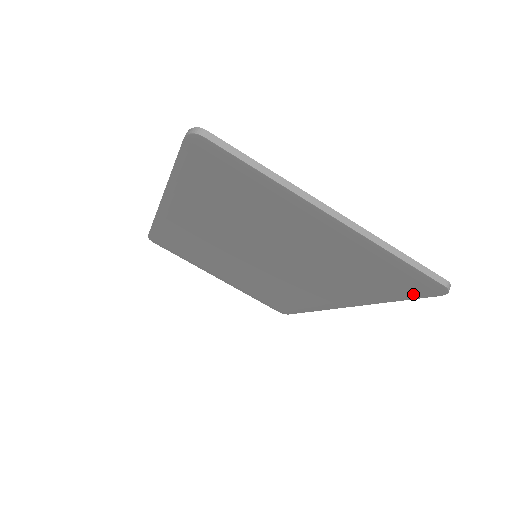
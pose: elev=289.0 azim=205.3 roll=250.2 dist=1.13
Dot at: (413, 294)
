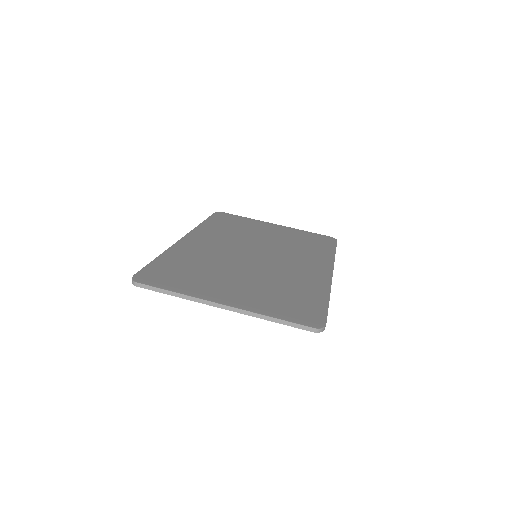
Dot at: occluded
